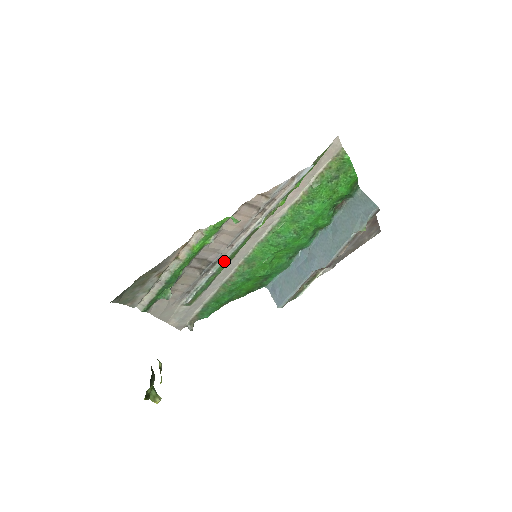
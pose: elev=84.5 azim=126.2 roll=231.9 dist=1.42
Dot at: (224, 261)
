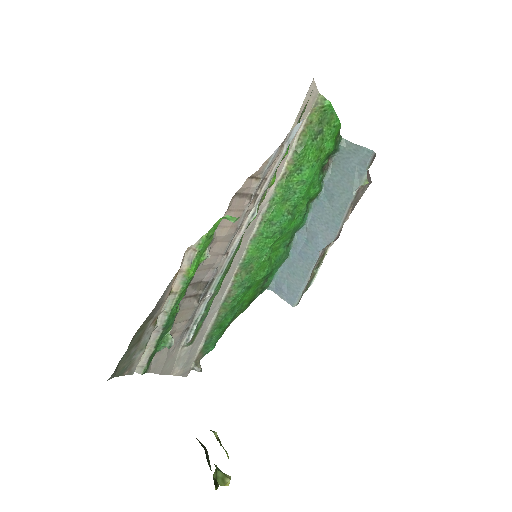
Dot at: (221, 276)
